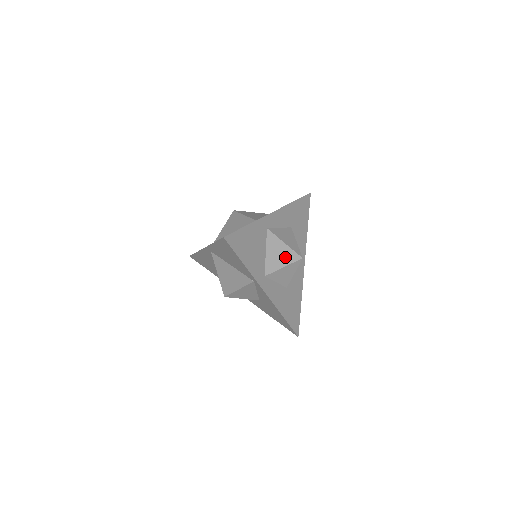
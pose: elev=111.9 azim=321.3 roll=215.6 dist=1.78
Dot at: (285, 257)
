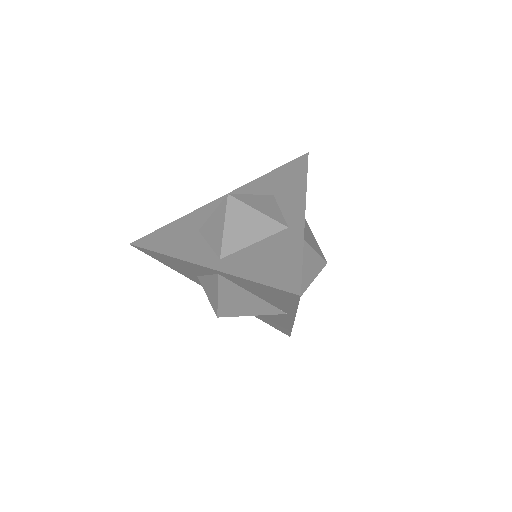
Dot at: (314, 269)
